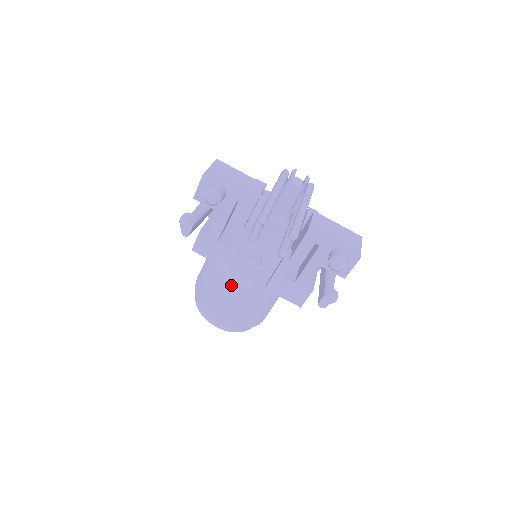
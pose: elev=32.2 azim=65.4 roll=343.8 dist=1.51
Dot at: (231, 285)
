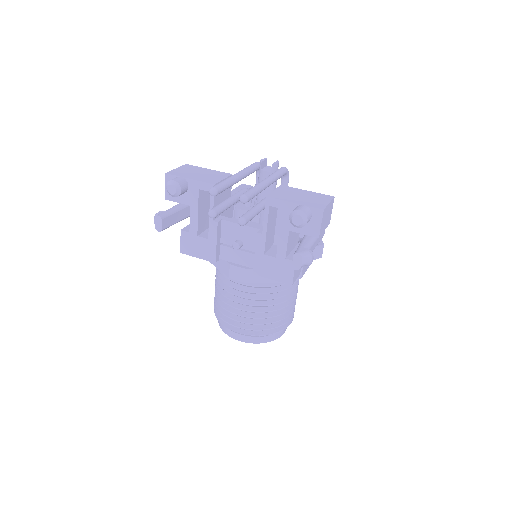
Dot at: (233, 286)
